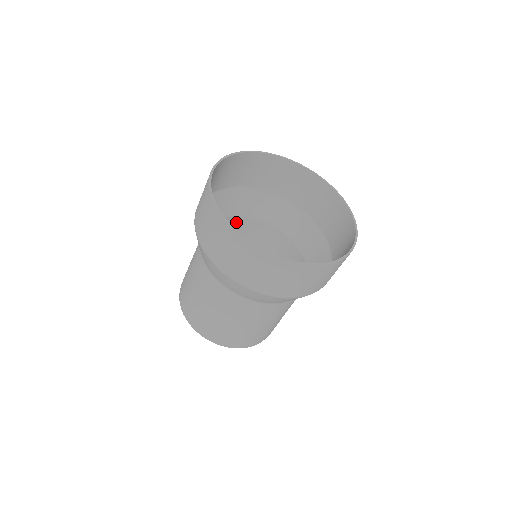
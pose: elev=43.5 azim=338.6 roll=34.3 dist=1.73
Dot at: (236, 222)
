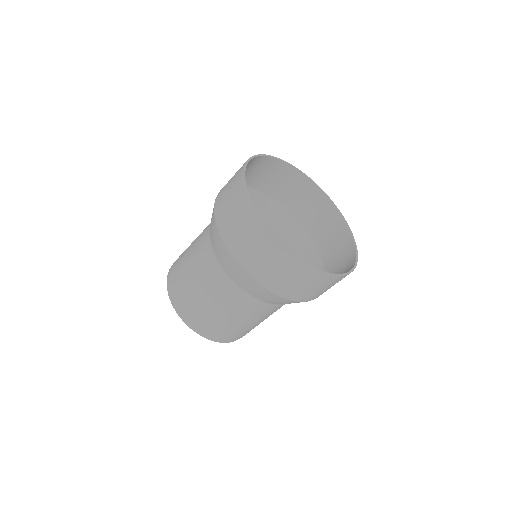
Dot at: occluded
